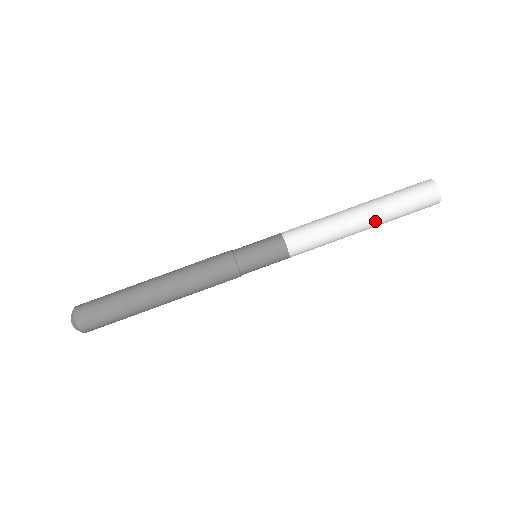
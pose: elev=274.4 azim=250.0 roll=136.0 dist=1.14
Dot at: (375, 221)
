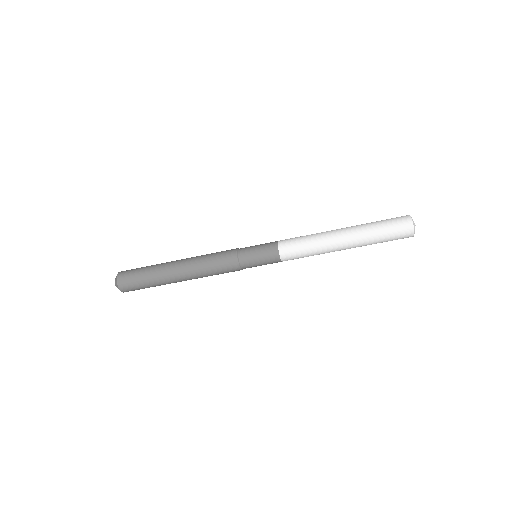
Dot at: (355, 247)
